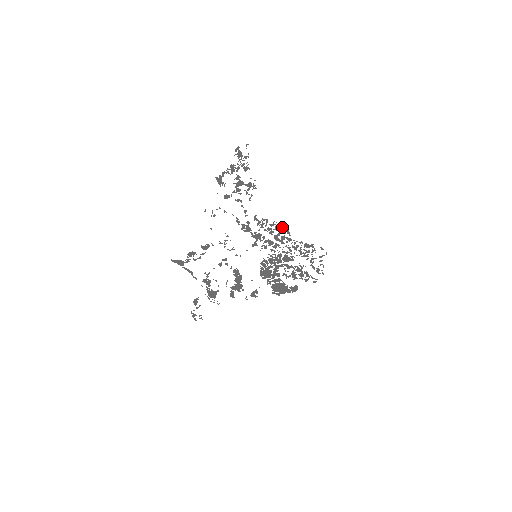
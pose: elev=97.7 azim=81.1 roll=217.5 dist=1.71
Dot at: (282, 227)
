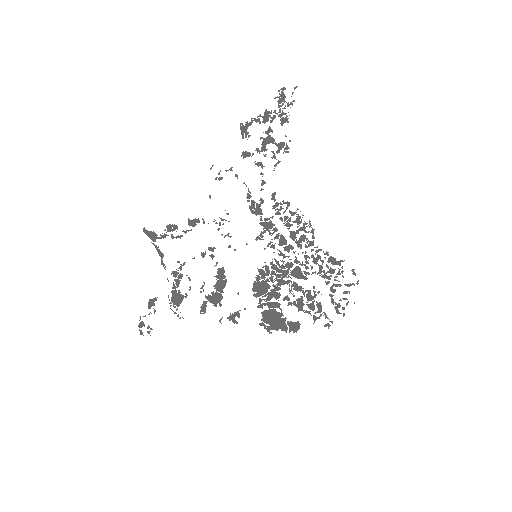
Dot at: occluded
